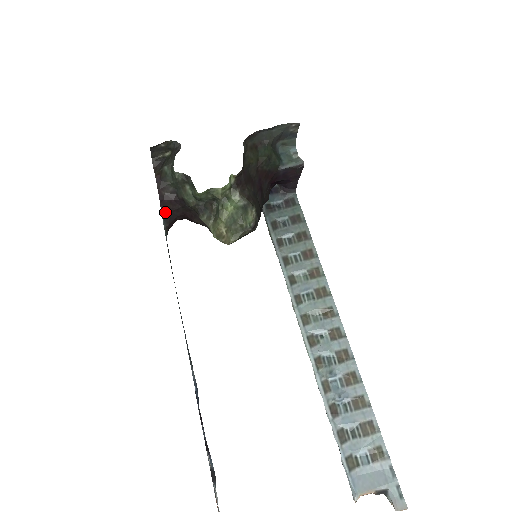
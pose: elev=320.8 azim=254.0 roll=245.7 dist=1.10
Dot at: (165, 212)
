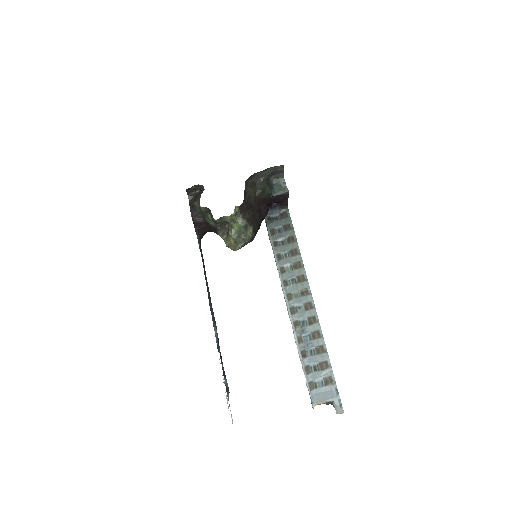
Dot at: (197, 229)
